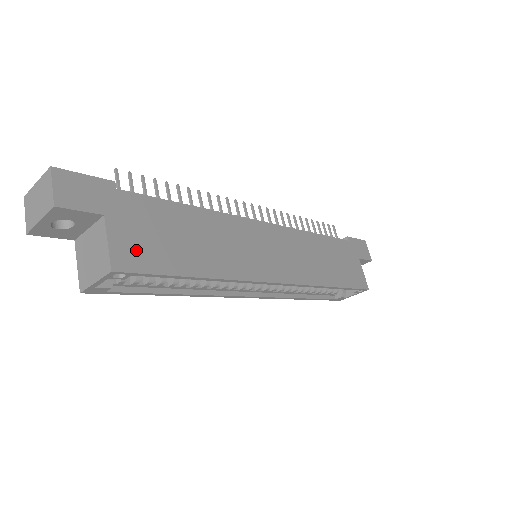
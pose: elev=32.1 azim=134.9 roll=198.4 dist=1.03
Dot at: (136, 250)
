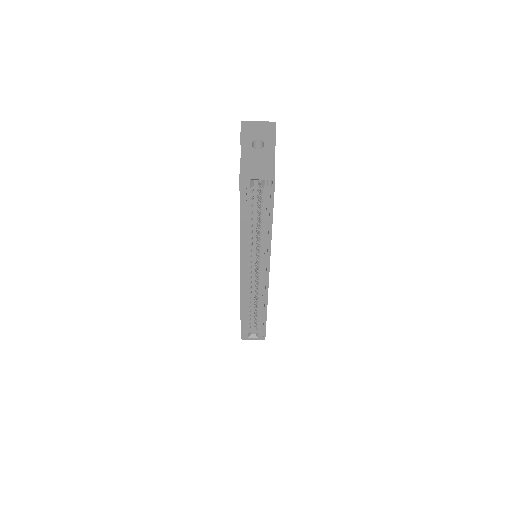
Dot at: occluded
